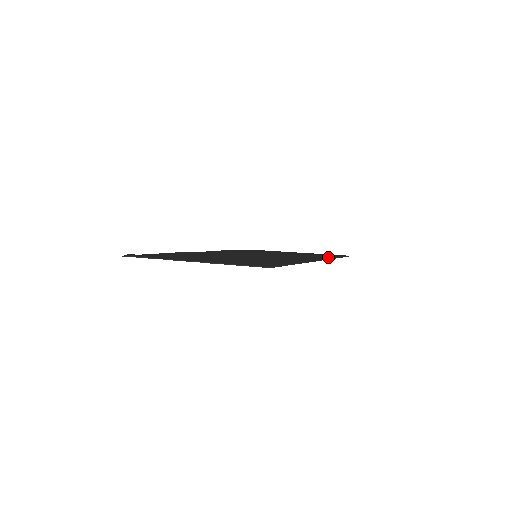
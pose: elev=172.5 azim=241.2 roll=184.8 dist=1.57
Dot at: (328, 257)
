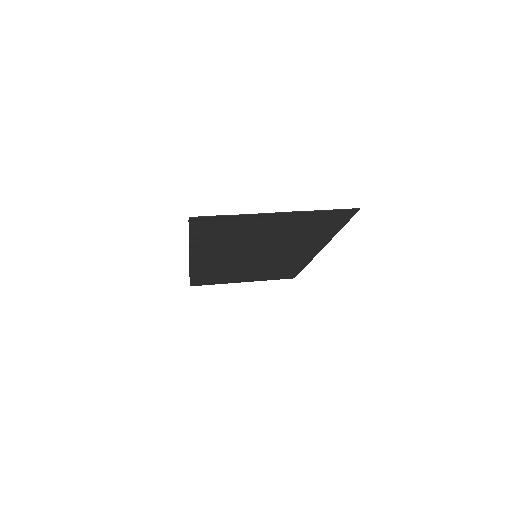
Dot at: (301, 264)
